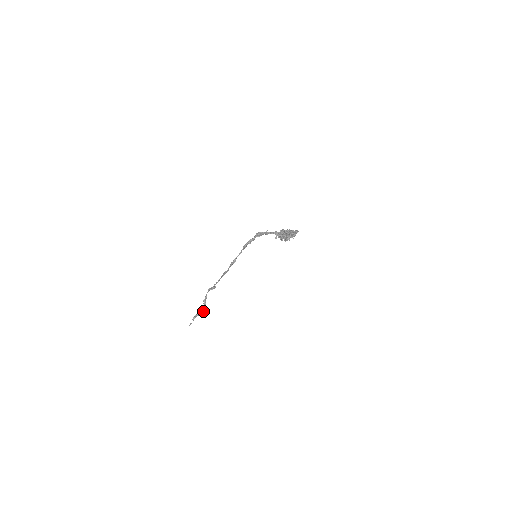
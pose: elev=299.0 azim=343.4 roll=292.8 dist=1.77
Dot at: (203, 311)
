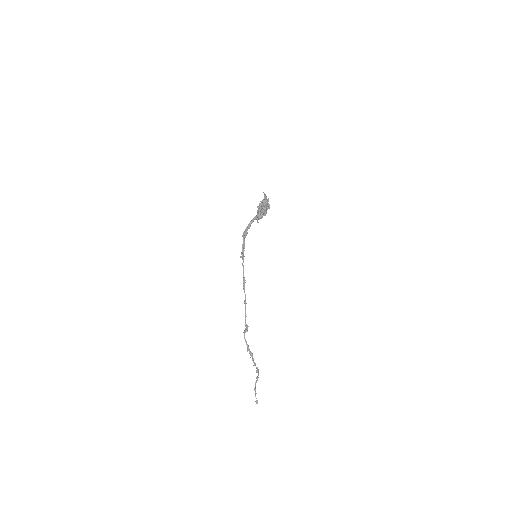
Dot at: (256, 368)
